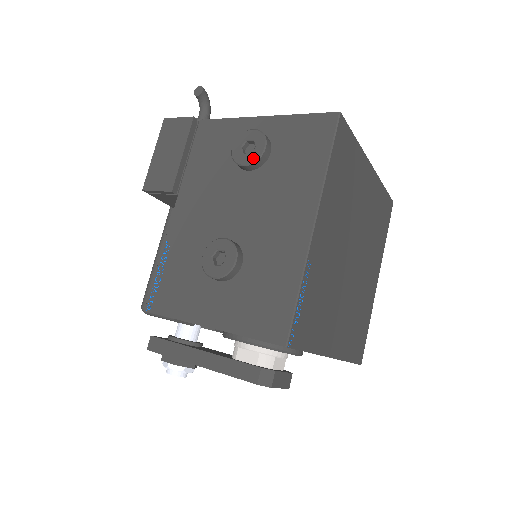
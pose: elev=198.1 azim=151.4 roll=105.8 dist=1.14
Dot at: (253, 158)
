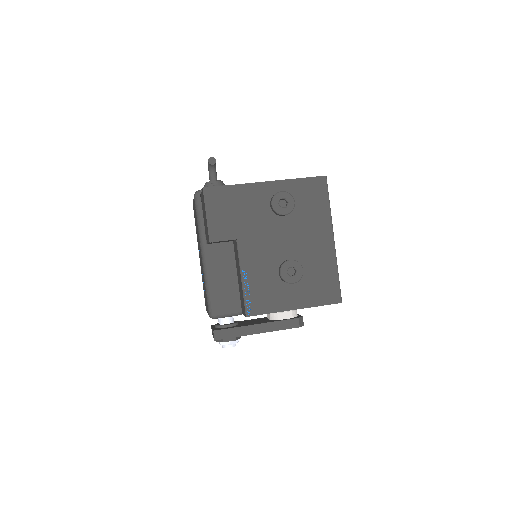
Dot at: (290, 210)
